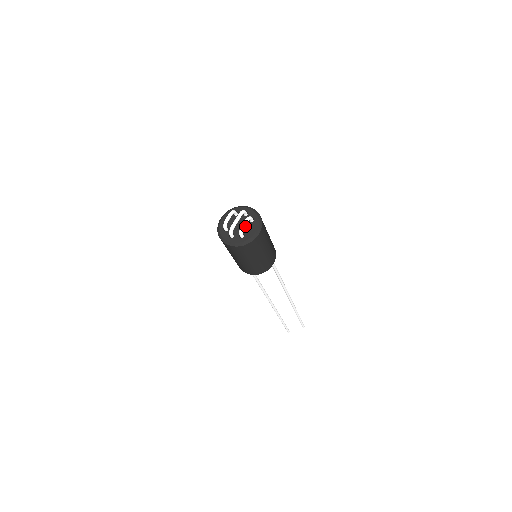
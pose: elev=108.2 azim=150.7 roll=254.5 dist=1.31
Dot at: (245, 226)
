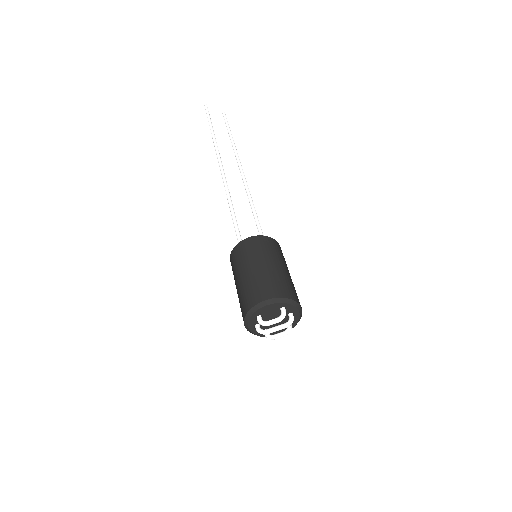
Dot at: occluded
